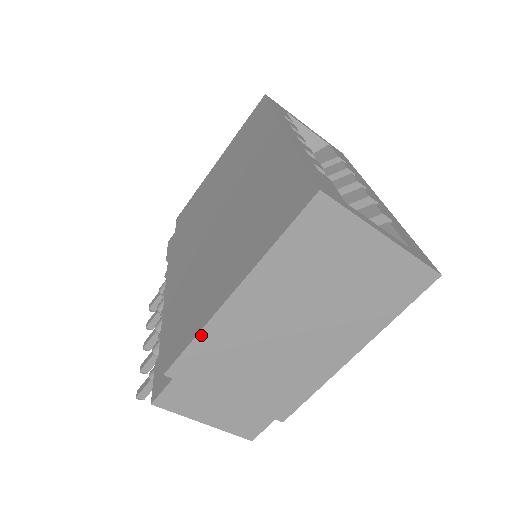
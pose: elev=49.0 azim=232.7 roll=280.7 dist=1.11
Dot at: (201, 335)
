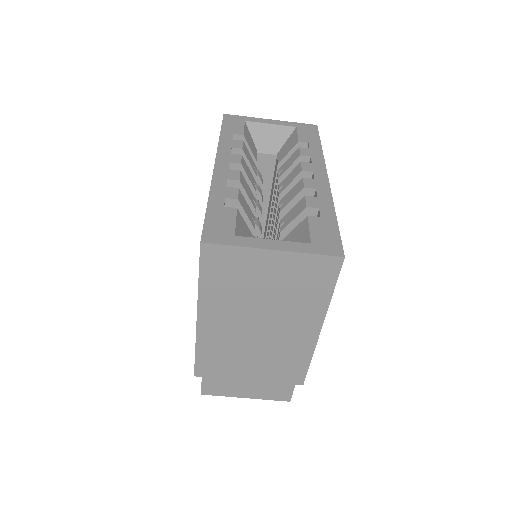
Dot at: (198, 348)
